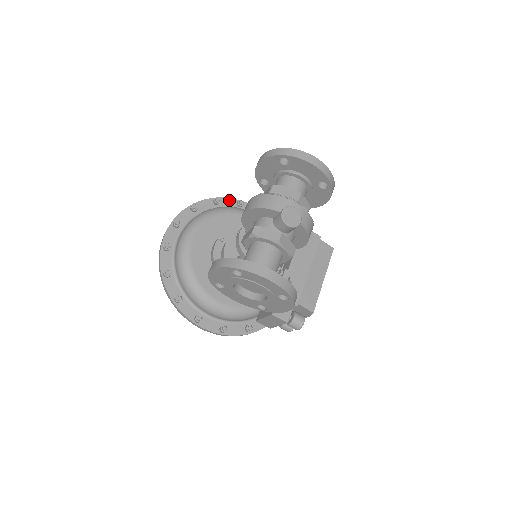
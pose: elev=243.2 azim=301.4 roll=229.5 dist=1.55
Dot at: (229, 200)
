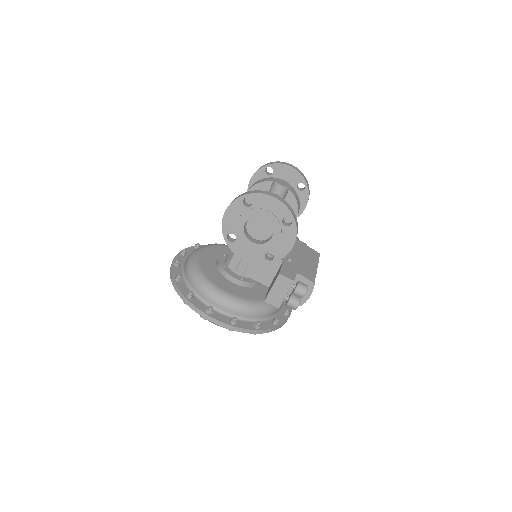
Dot at: occluded
